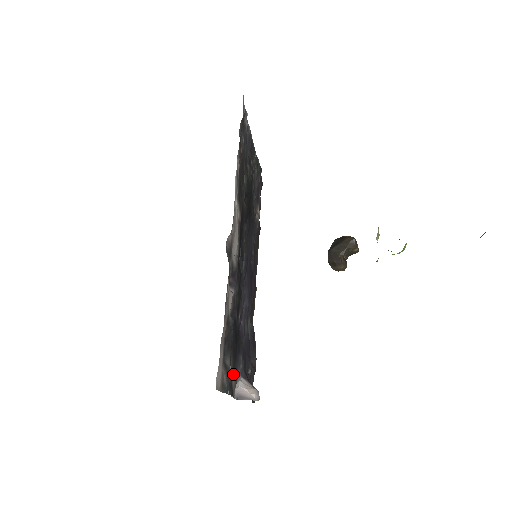
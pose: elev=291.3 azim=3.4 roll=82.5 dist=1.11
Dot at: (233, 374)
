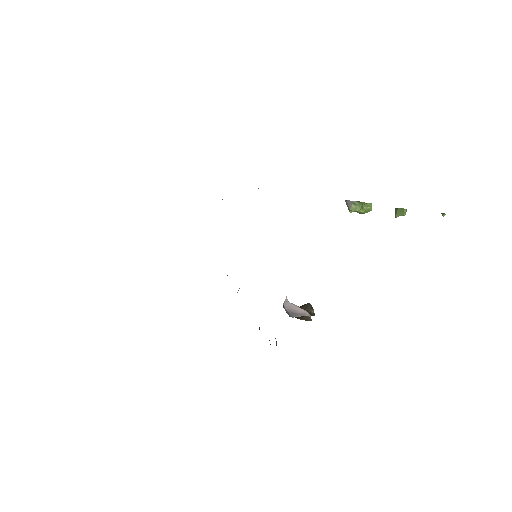
Dot at: occluded
